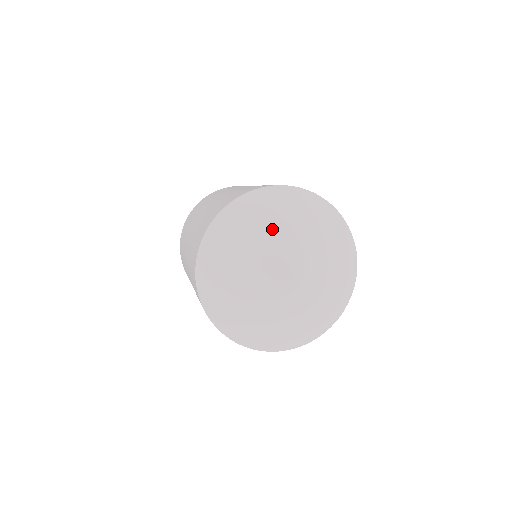
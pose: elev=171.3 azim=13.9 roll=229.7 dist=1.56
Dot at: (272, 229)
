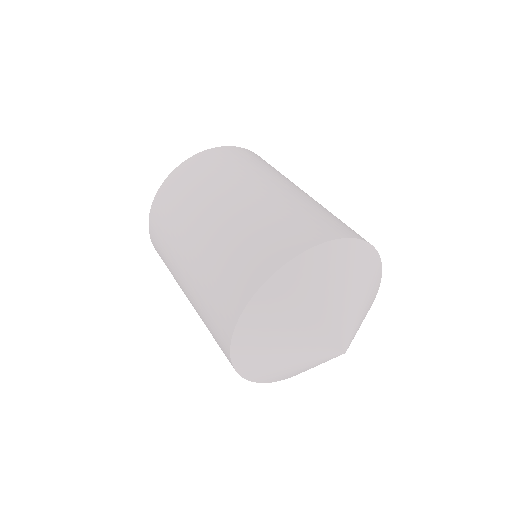
Dot at: (304, 315)
